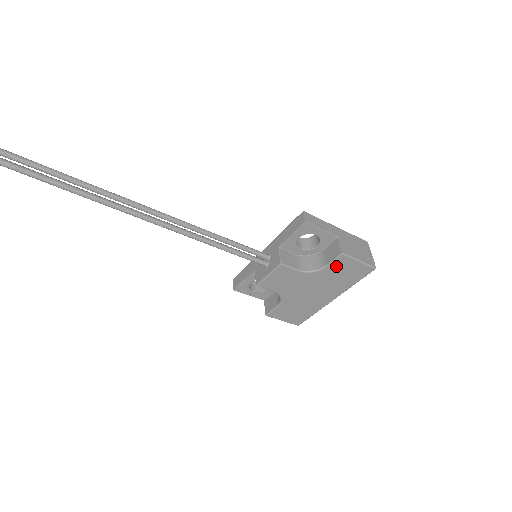
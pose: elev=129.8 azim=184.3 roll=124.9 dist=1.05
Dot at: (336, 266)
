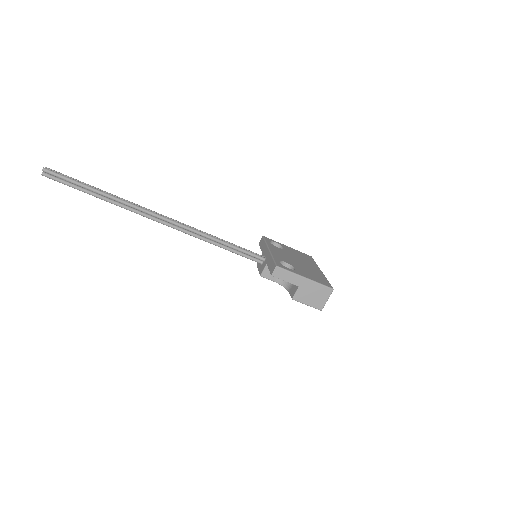
Dot at: occluded
